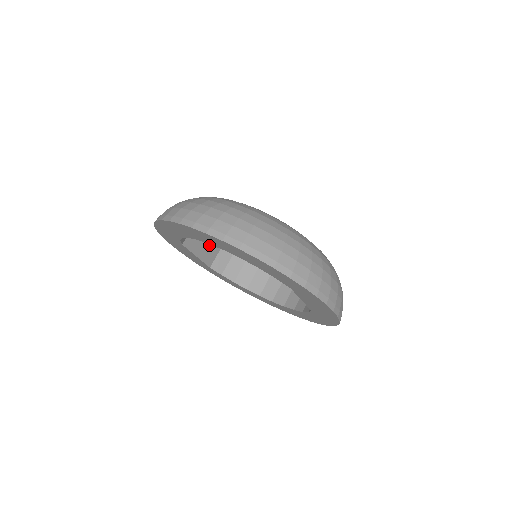
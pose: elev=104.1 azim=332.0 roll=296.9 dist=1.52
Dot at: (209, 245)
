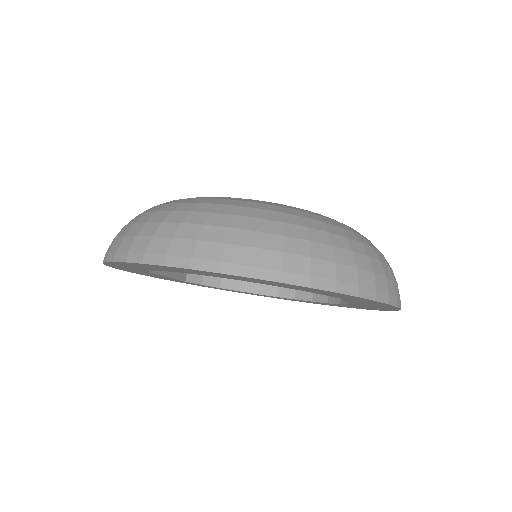
Dot at: occluded
